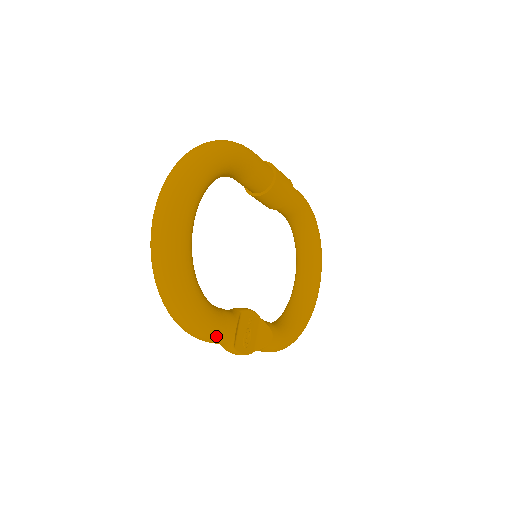
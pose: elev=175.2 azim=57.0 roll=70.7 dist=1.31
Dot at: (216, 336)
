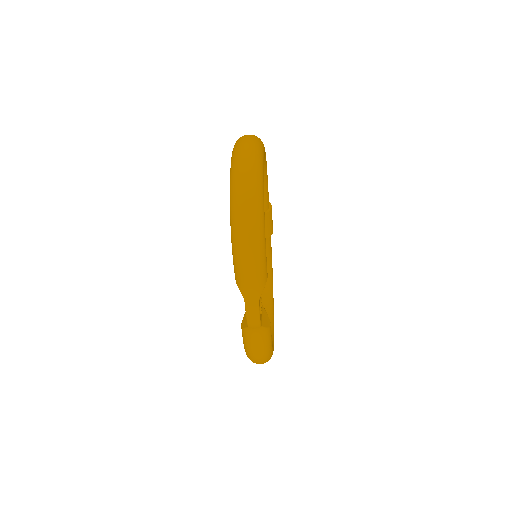
Dot at: (262, 265)
